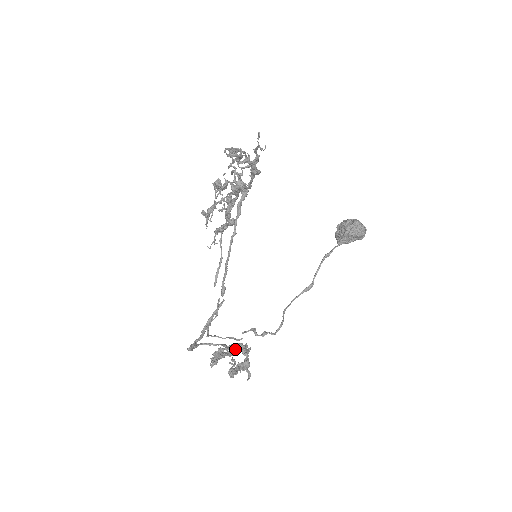
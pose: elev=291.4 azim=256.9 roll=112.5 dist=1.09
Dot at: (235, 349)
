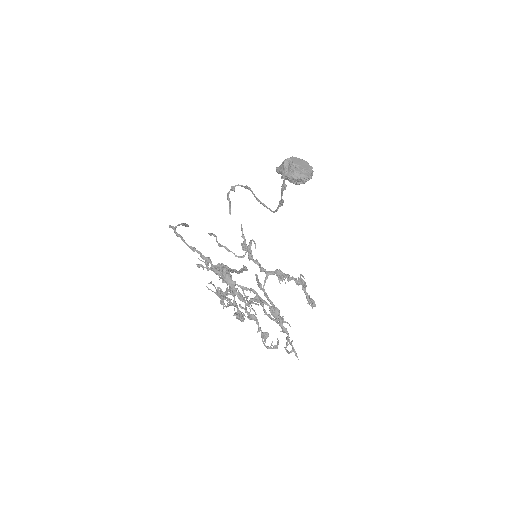
Dot at: (284, 277)
